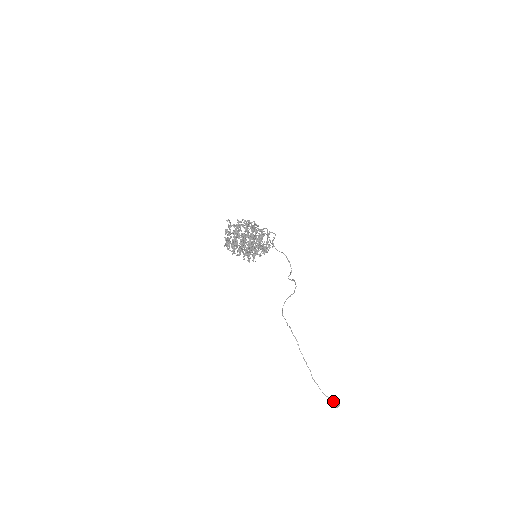
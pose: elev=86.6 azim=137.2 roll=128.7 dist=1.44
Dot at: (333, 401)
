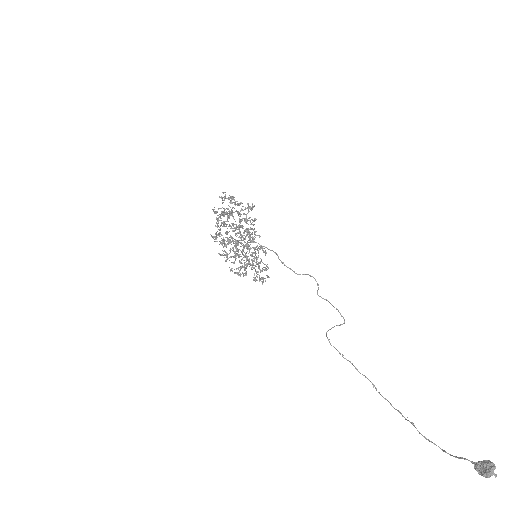
Dot at: (477, 462)
